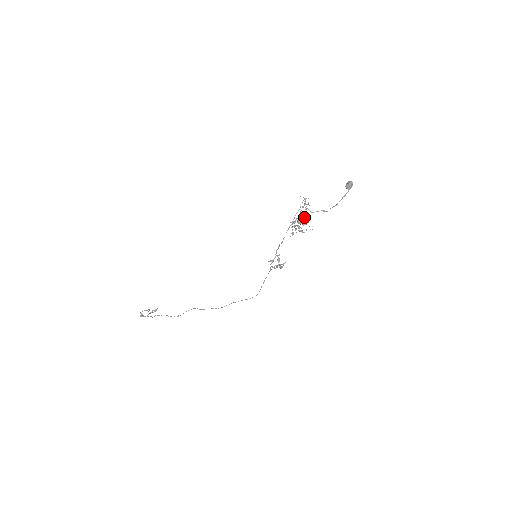
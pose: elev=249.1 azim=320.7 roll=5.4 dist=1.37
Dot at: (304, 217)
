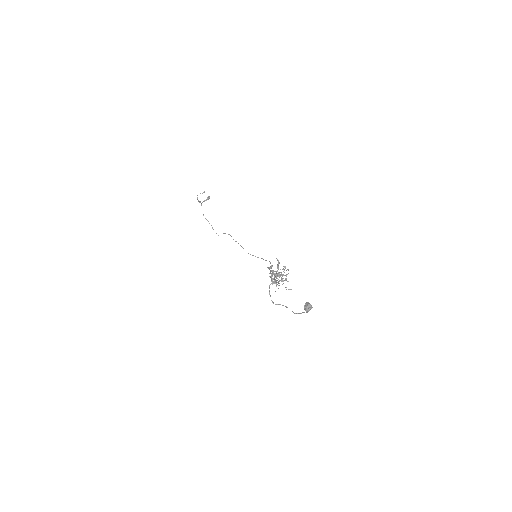
Dot at: occluded
